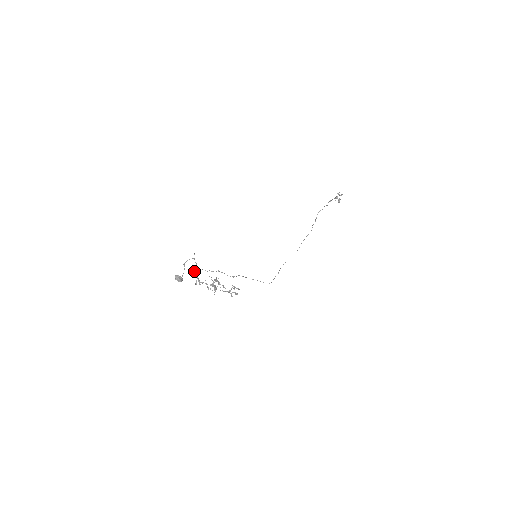
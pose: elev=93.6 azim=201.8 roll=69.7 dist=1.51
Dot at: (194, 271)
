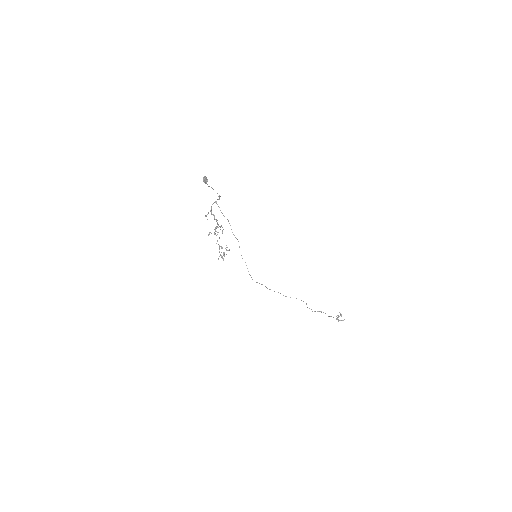
Dot at: (213, 203)
